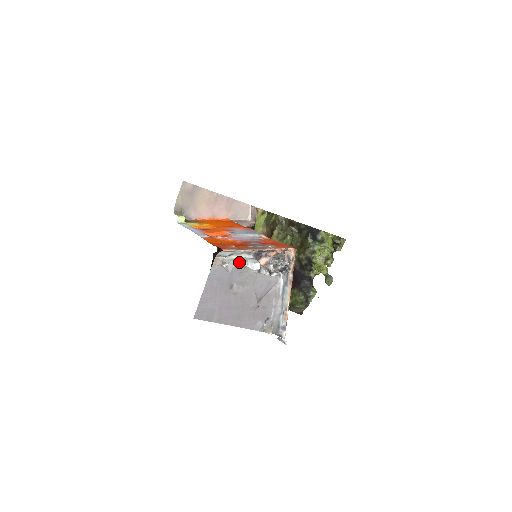
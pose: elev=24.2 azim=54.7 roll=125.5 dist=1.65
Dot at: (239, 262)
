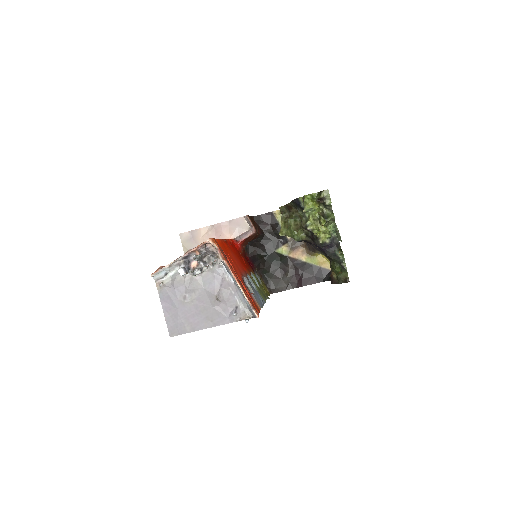
Dot at: (176, 276)
